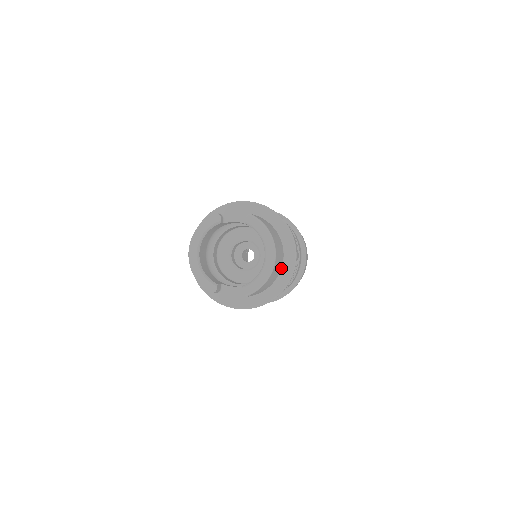
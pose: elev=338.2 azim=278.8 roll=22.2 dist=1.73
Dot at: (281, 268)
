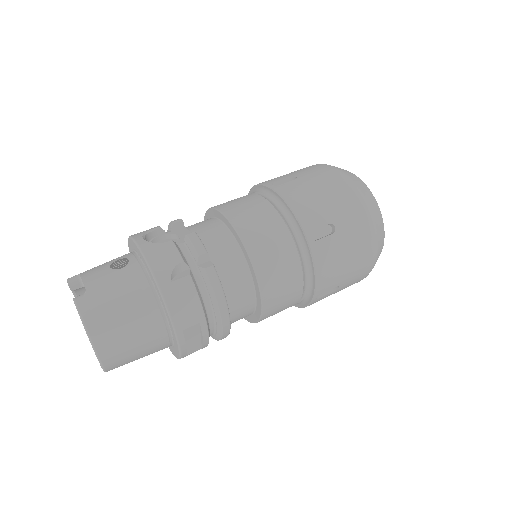
Dot at: (171, 334)
